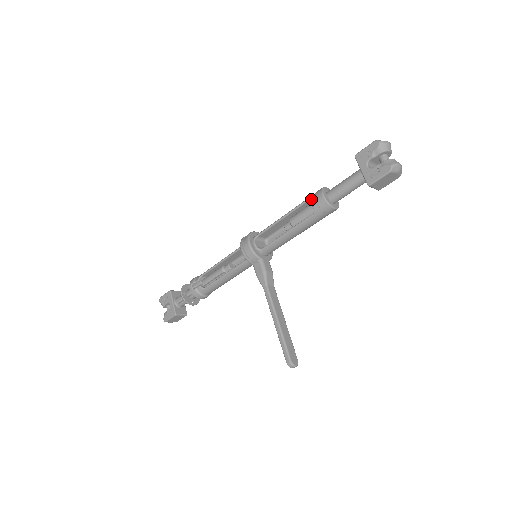
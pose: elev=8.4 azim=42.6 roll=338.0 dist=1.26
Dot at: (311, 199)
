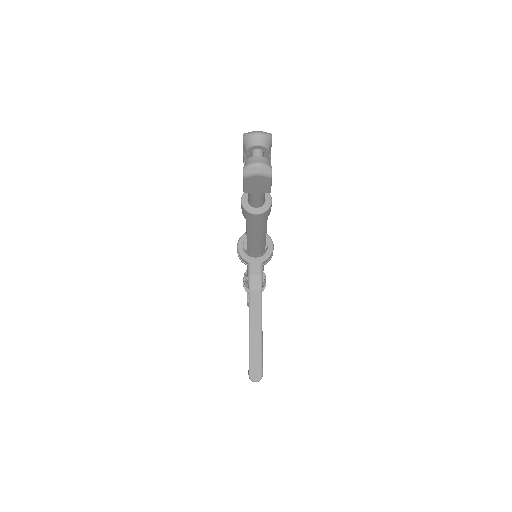
Dot at: occluded
